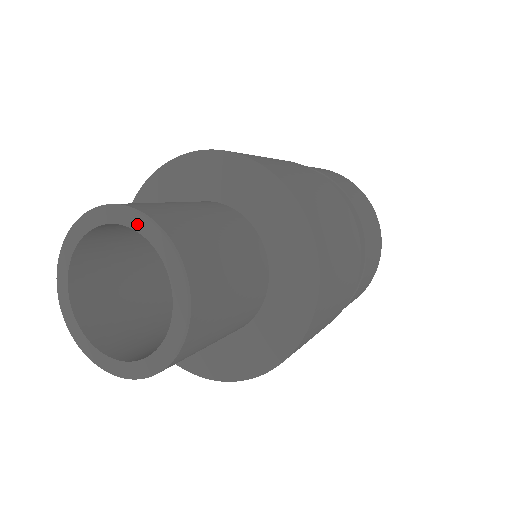
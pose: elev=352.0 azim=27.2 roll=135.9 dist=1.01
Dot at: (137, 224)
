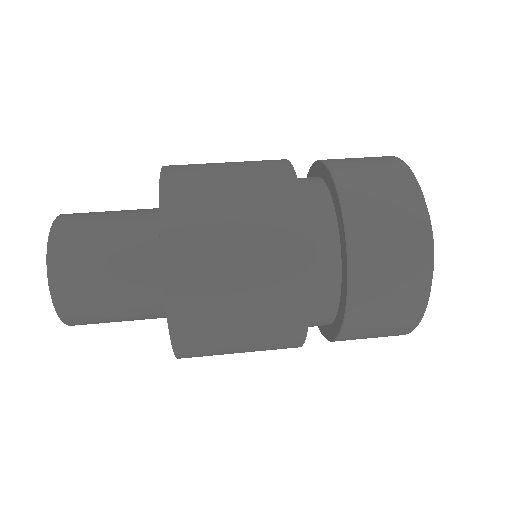
Dot at: (49, 260)
